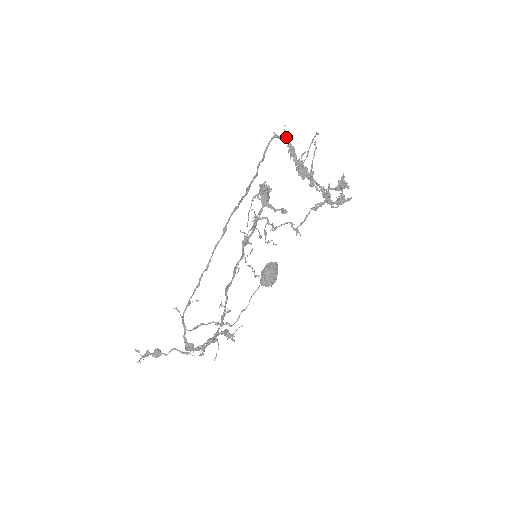
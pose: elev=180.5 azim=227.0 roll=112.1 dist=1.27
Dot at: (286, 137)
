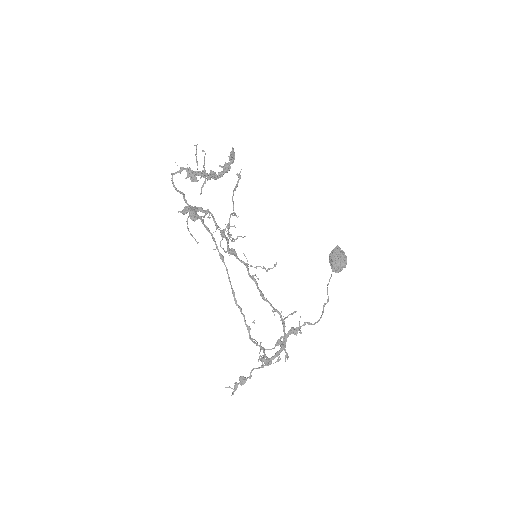
Dot at: (182, 168)
